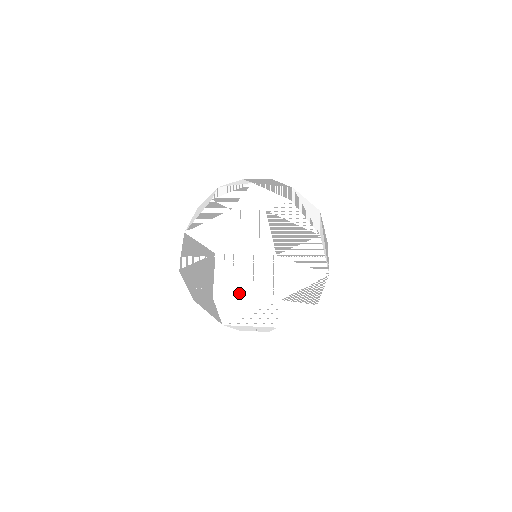
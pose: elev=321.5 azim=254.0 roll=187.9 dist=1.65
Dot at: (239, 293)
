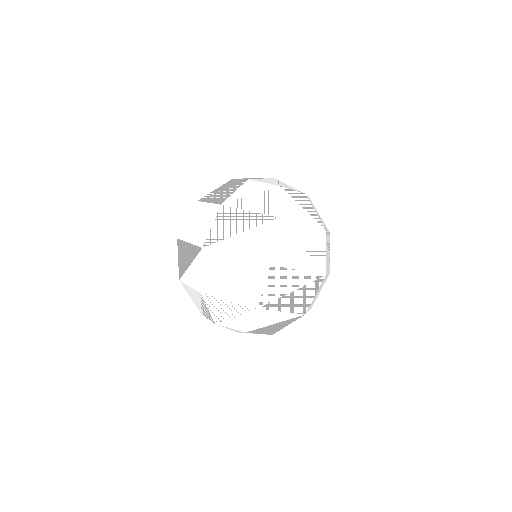
Dot at: (294, 263)
